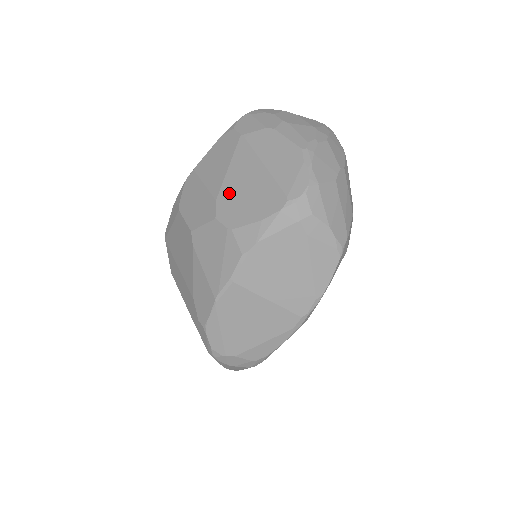
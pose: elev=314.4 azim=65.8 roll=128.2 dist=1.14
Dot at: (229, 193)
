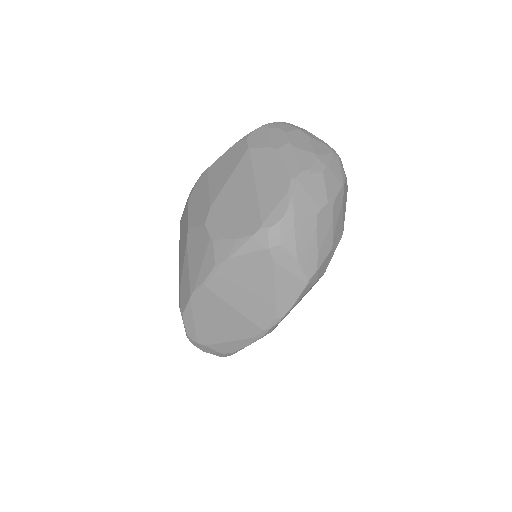
Dot at: (222, 204)
